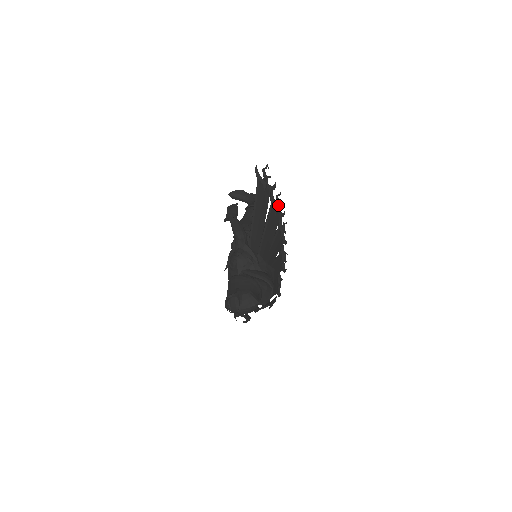
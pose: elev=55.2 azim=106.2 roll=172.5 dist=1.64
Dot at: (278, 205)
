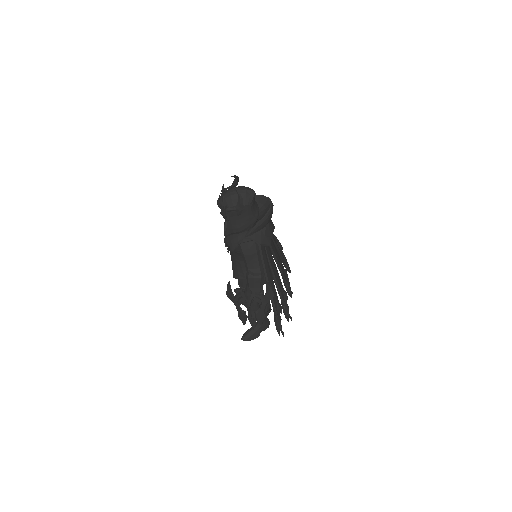
Dot at: occluded
